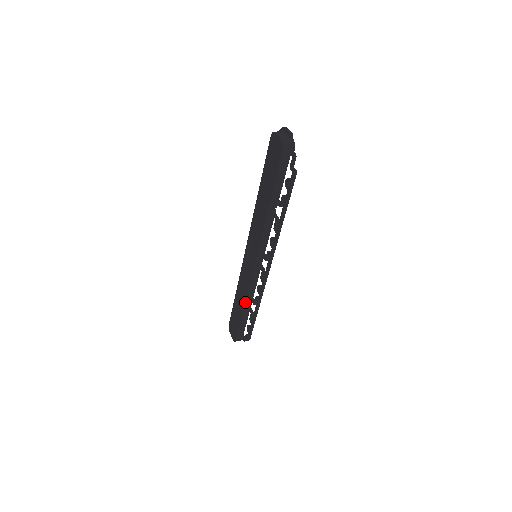
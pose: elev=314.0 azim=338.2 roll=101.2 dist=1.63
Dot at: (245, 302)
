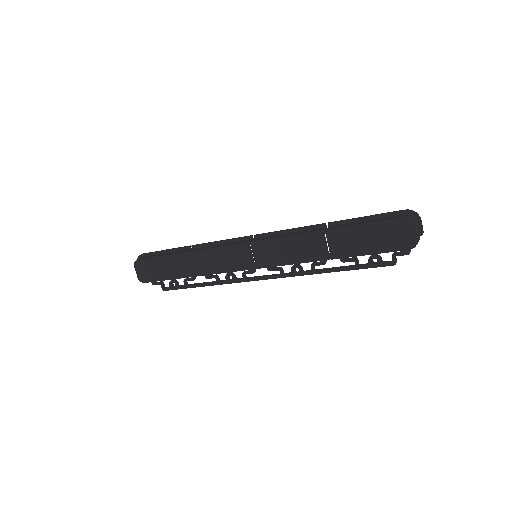
Dot at: (200, 275)
